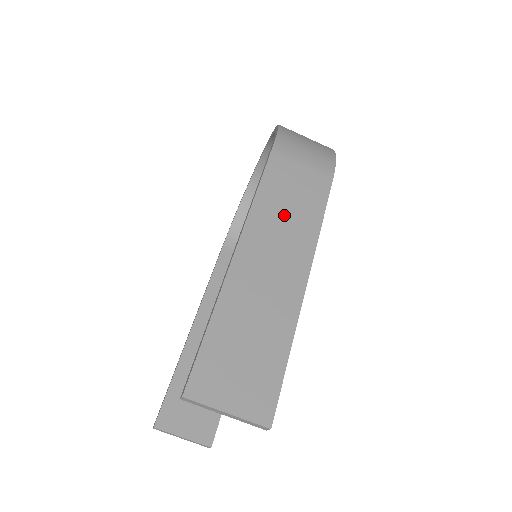
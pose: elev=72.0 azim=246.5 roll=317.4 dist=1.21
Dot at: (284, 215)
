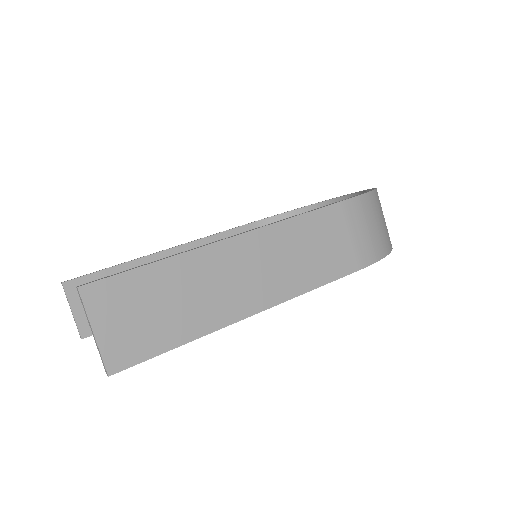
Dot at: (297, 252)
